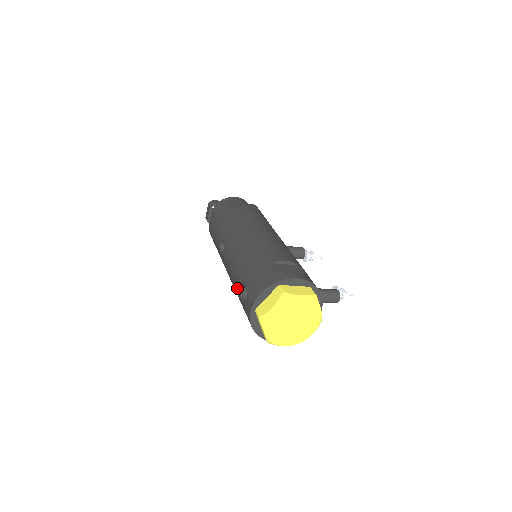
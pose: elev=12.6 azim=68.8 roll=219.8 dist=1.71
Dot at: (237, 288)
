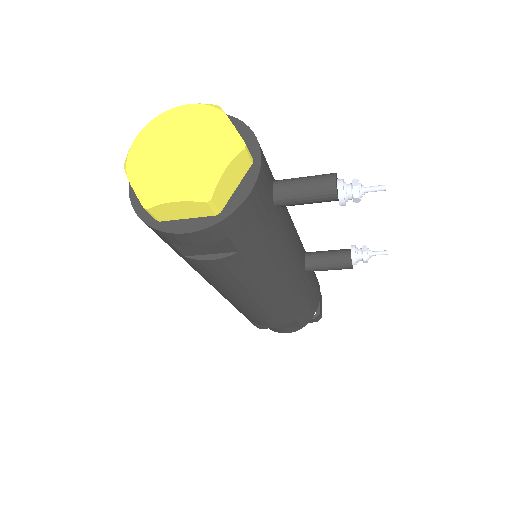
Dot at: occluded
